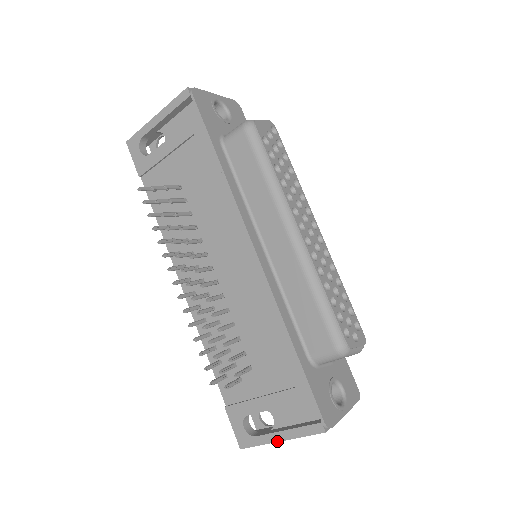
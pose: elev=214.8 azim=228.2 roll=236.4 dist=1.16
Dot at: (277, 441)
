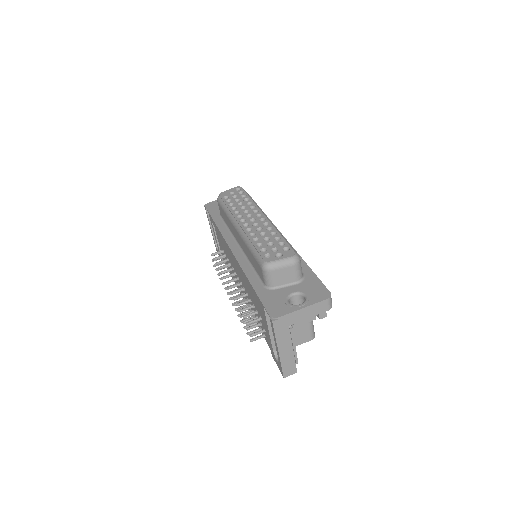
Dot at: (278, 352)
